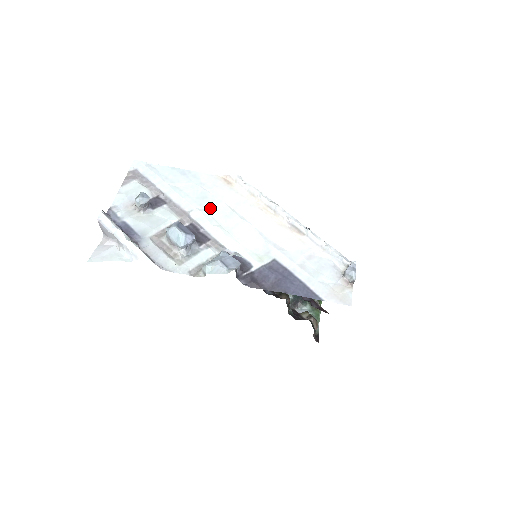
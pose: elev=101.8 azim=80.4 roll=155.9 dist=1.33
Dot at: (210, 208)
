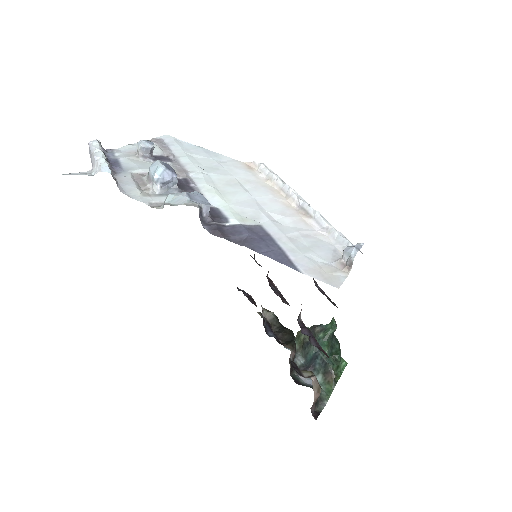
Dot at: (215, 175)
